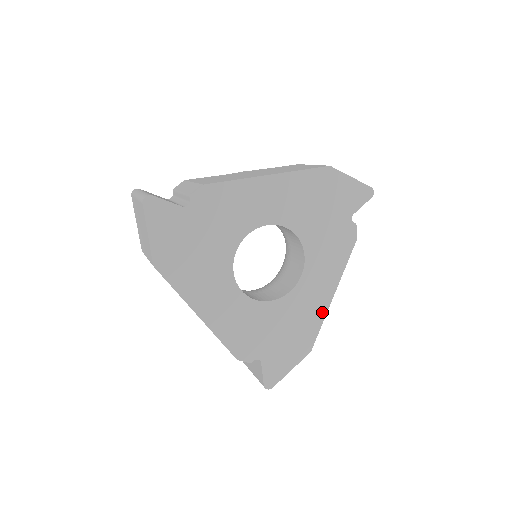
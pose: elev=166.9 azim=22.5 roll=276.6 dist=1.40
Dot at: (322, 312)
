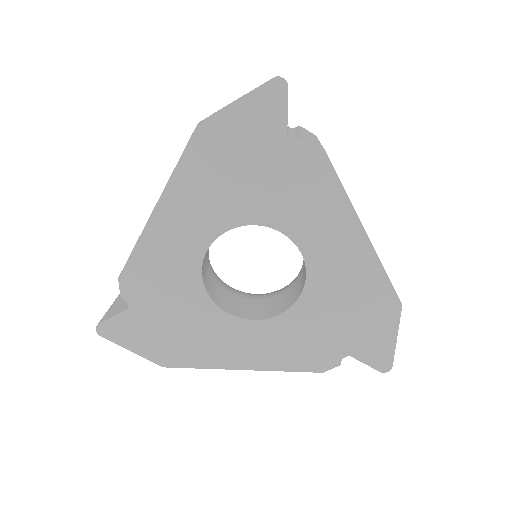
Dot at: (370, 260)
